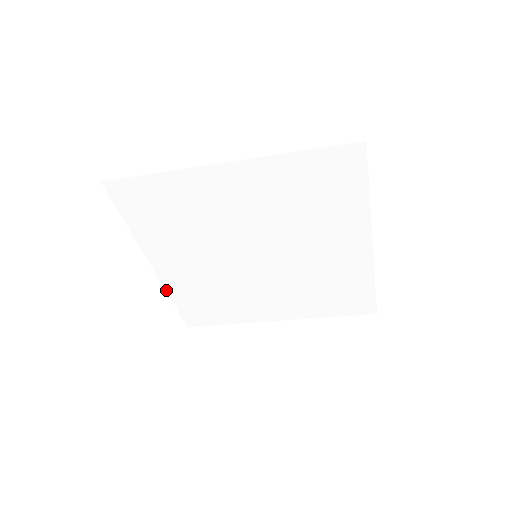
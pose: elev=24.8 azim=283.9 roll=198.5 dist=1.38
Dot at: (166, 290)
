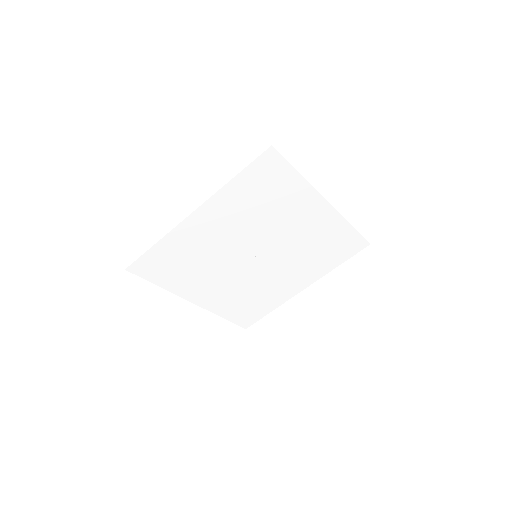
Dot at: occluded
